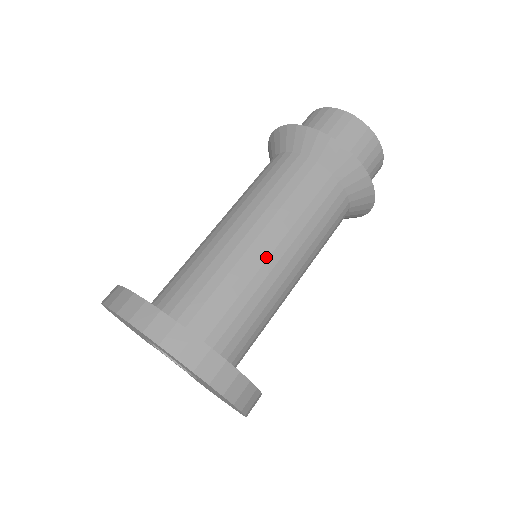
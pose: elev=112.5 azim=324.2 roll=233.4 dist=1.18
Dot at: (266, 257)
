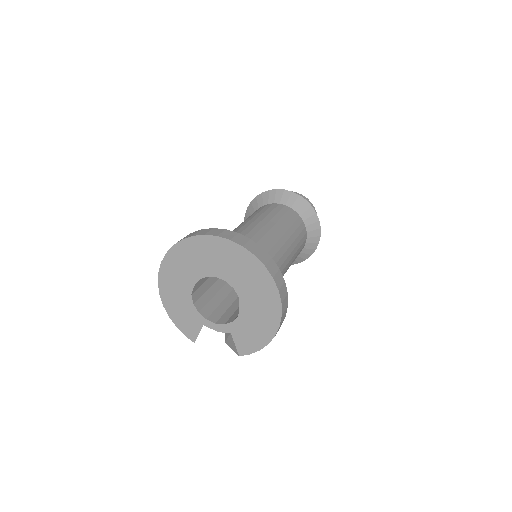
Dot at: (260, 229)
